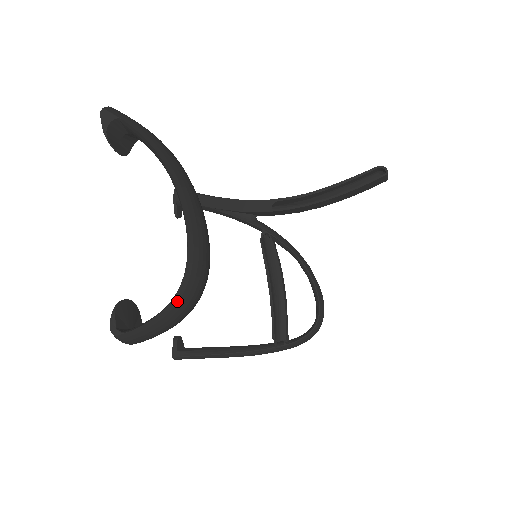
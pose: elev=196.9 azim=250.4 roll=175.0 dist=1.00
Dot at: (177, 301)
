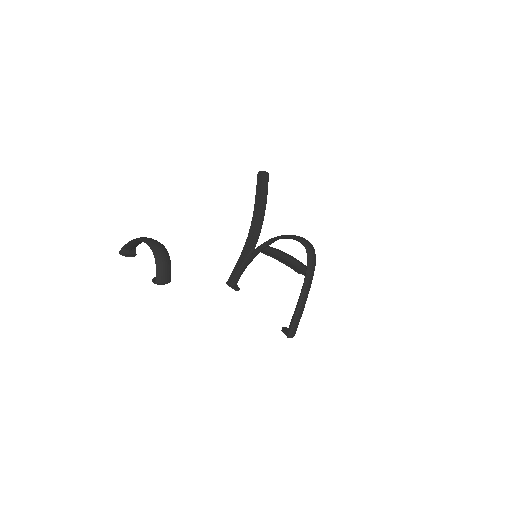
Dot at: (156, 257)
